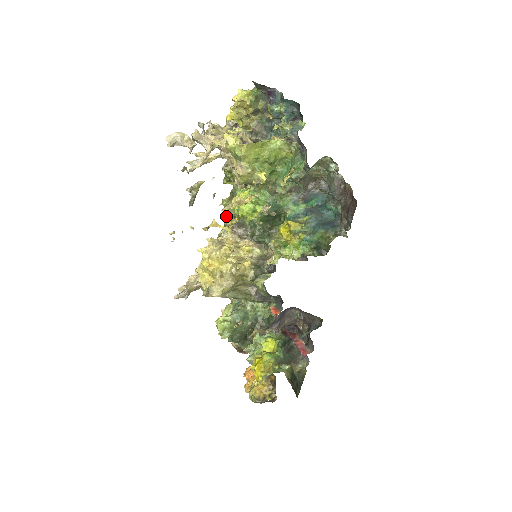
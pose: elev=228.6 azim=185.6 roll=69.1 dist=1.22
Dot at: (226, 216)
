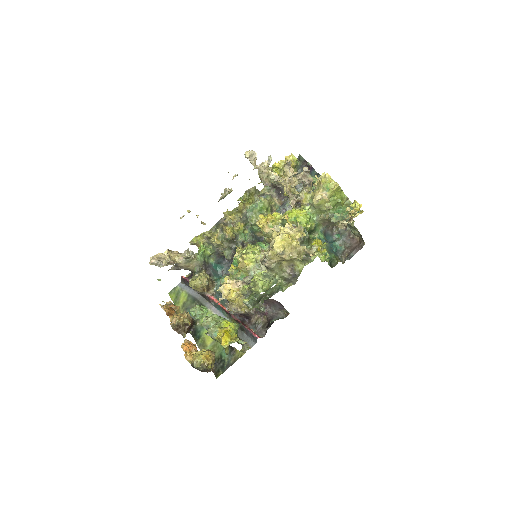
Dot at: (227, 222)
